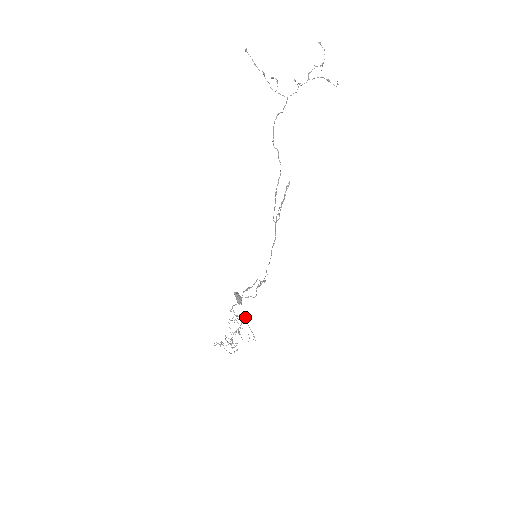
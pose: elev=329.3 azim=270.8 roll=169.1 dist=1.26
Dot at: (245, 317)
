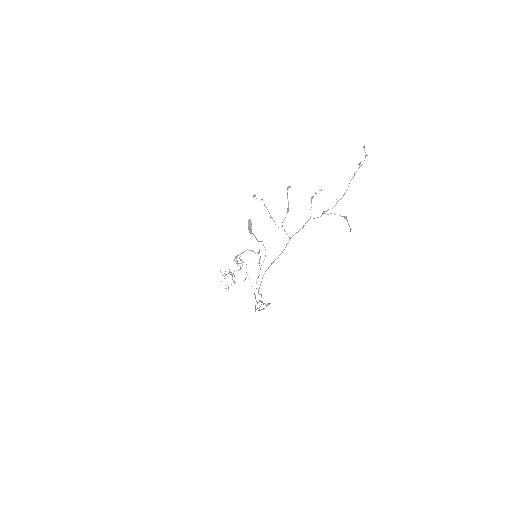
Dot at: (246, 264)
